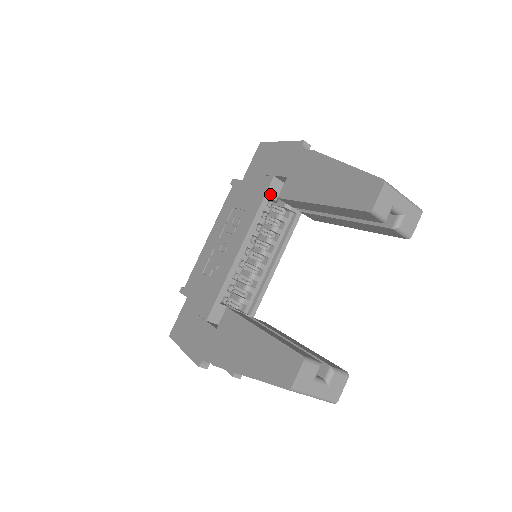
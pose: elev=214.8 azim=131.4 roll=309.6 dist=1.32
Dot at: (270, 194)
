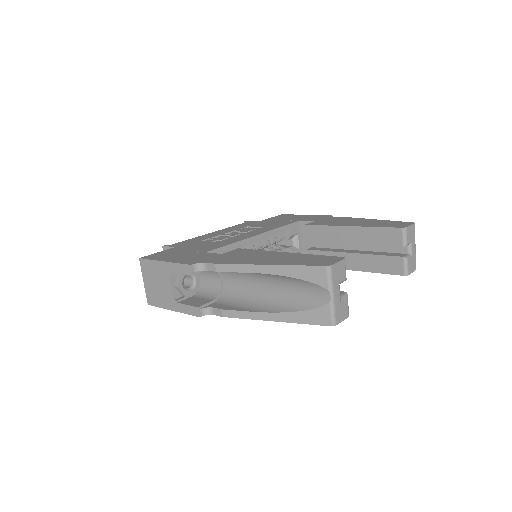
Dot at: (291, 227)
